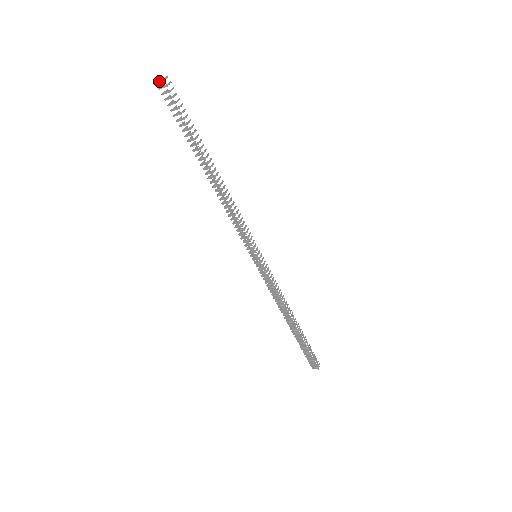
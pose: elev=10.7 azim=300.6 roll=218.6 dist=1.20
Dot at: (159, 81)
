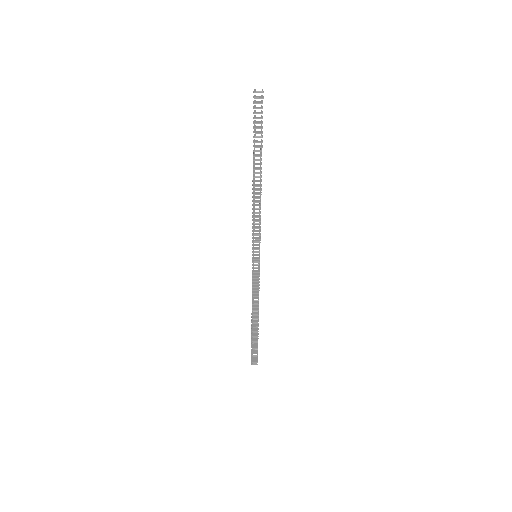
Dot at: (259, 92)
